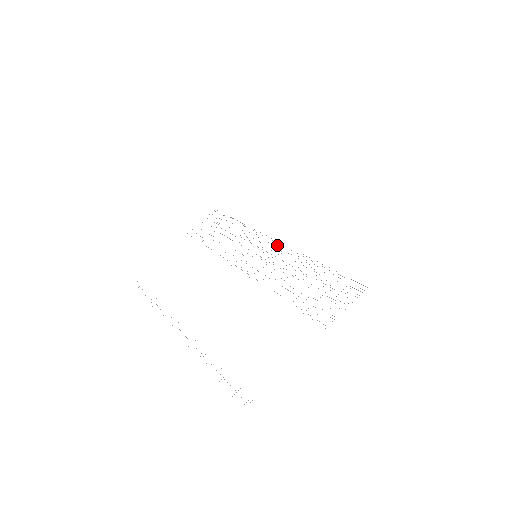
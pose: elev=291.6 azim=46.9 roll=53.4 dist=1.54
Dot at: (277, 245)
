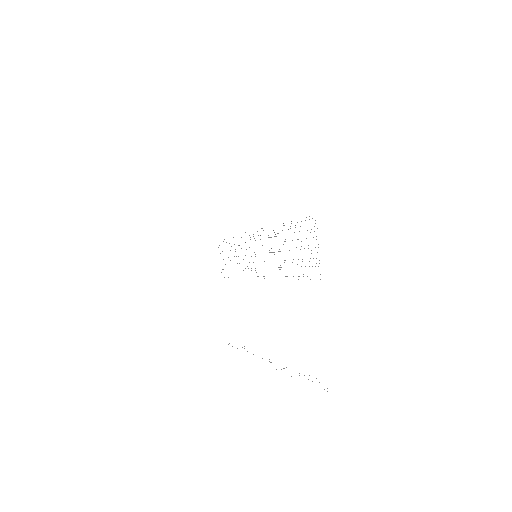
Dot at: occluded
